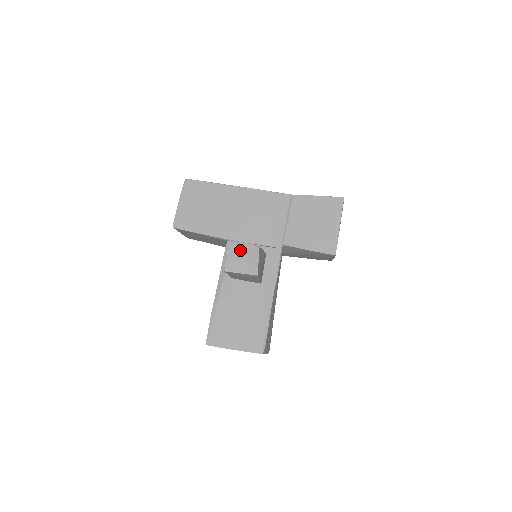
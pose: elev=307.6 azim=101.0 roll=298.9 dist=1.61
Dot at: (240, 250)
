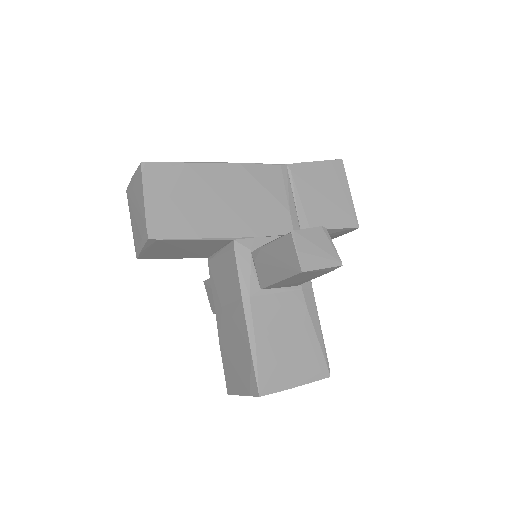
Dot at: (309, 237)
